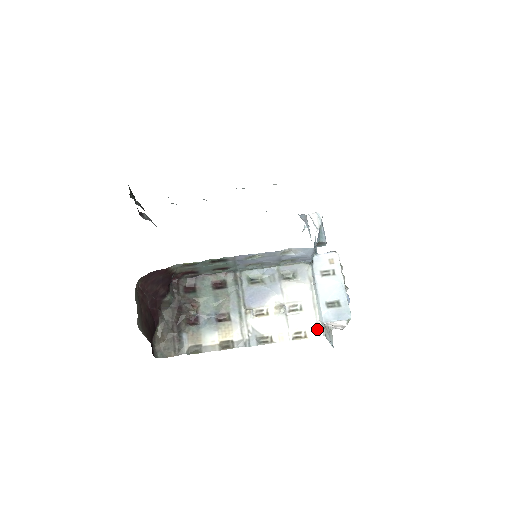
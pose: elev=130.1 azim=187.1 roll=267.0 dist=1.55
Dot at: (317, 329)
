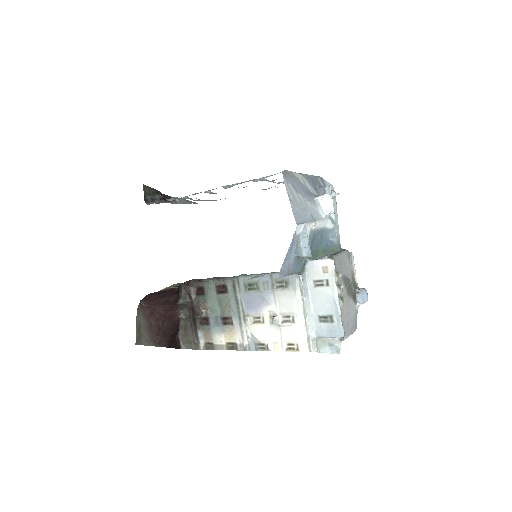
Dot at: (308, 344)
